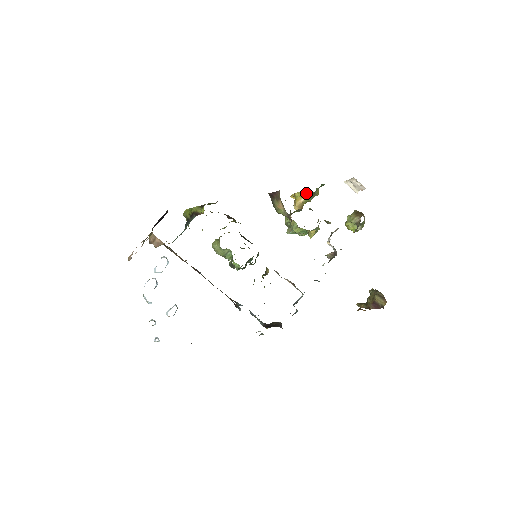
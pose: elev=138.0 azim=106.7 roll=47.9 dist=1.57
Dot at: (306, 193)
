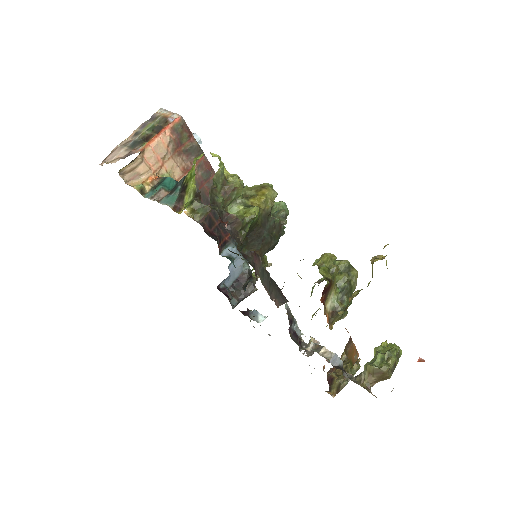
Dot at: (350, 301)
